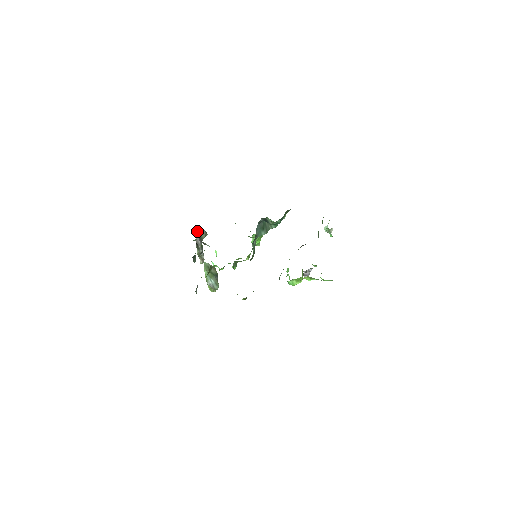
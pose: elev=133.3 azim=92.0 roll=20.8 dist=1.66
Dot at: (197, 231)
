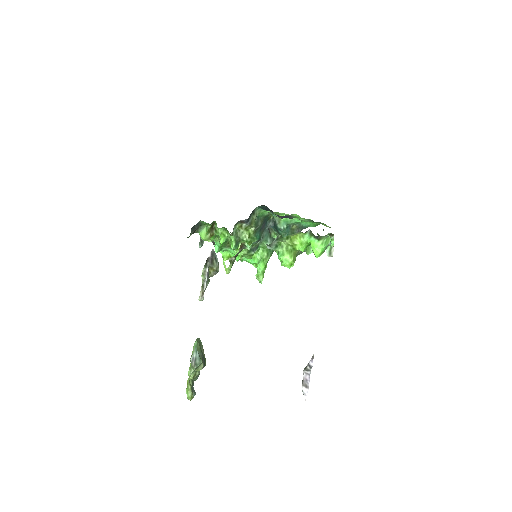
Dot at: (212, 254)
